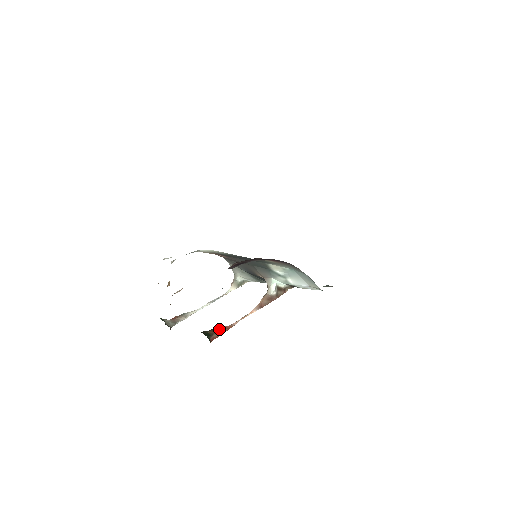
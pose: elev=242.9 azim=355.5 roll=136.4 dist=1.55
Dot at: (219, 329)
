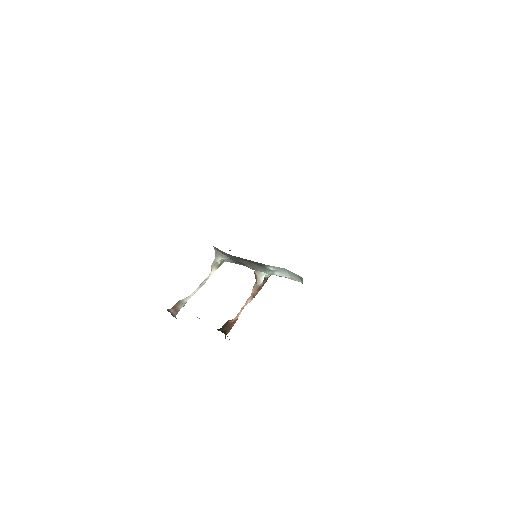
Dot at: (230, 325)
